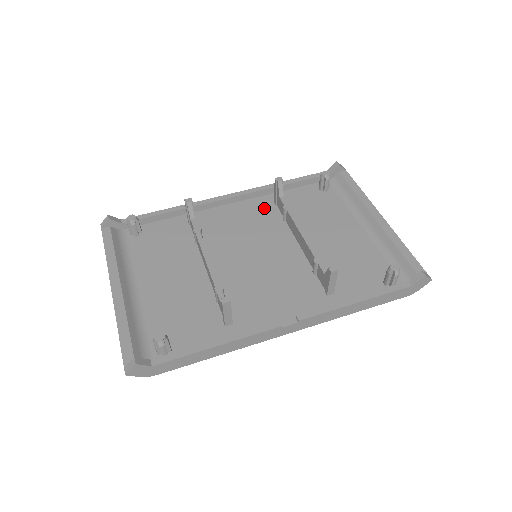
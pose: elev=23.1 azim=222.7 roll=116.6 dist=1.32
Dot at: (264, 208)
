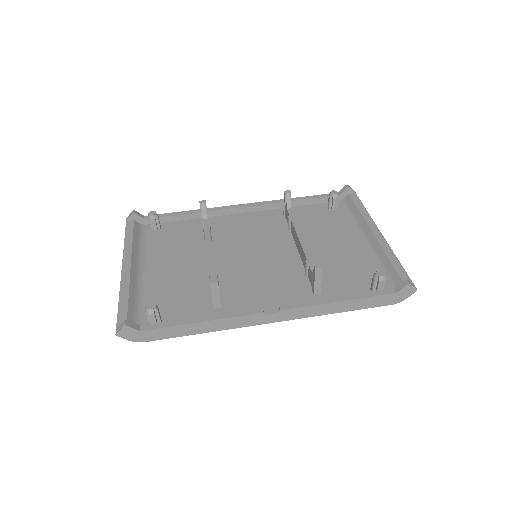
Dot at: (273, 219)
